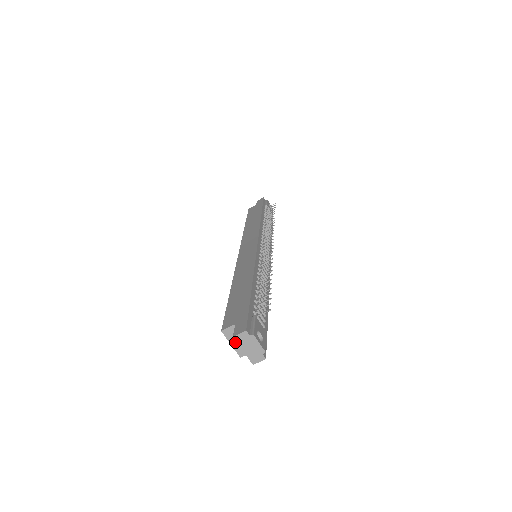
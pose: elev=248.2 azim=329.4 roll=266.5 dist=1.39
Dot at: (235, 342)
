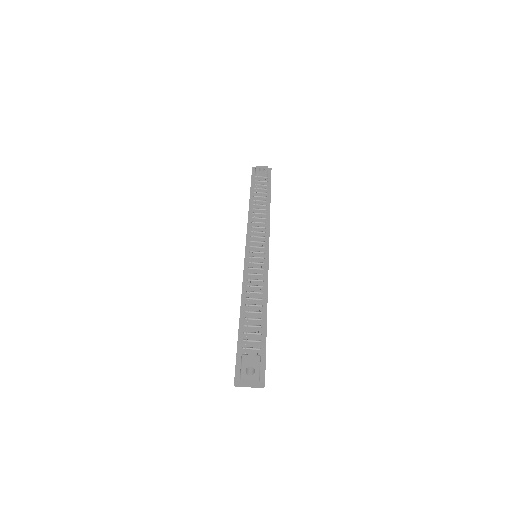
Dot at: occluded
